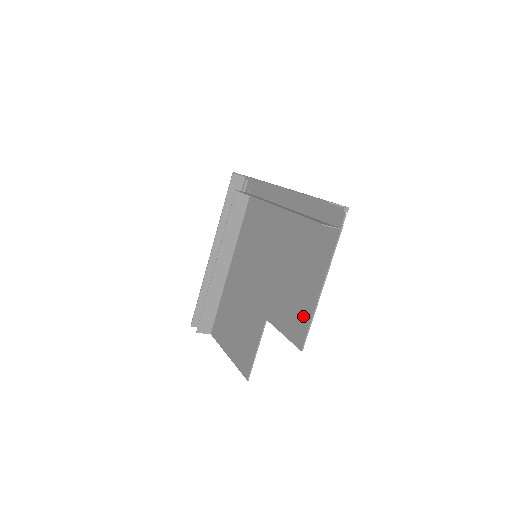
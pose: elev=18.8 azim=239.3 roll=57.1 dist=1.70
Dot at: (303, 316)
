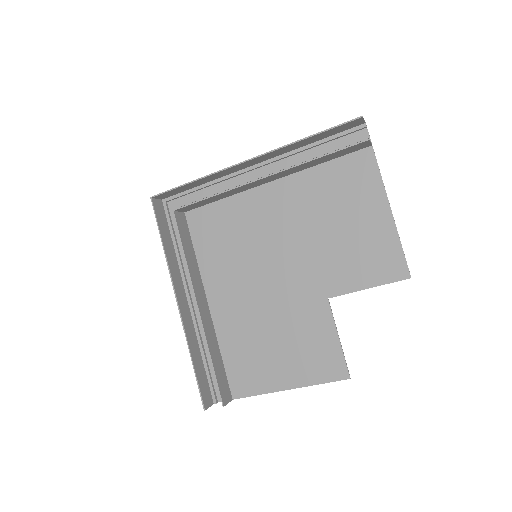
Dot at: (386, 248)
